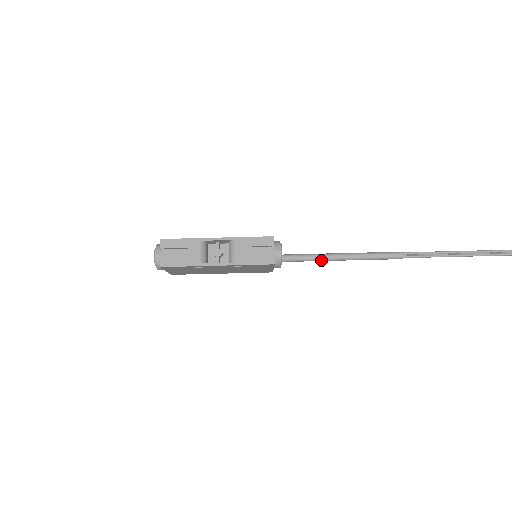
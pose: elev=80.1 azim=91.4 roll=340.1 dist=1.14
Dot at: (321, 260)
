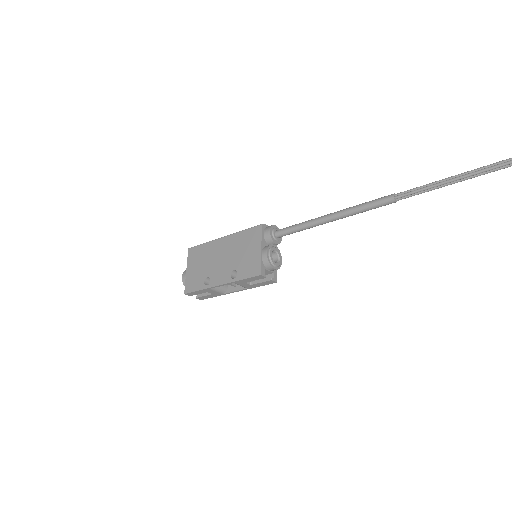
Dot at: (313, 226)
